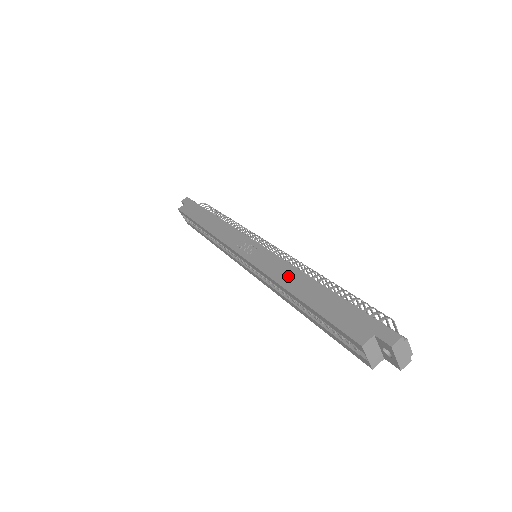
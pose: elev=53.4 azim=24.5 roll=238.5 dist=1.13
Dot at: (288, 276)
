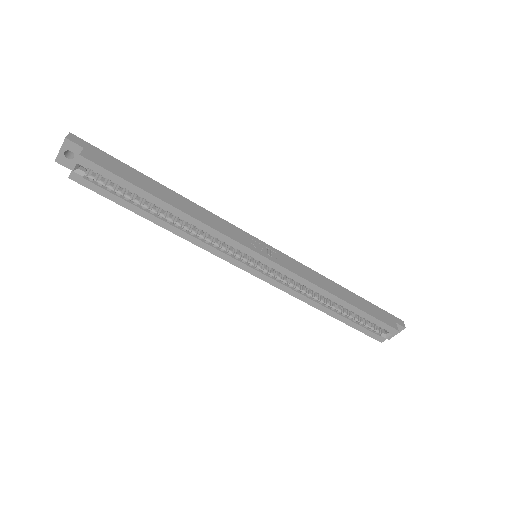
Dot at: (325, 283)
